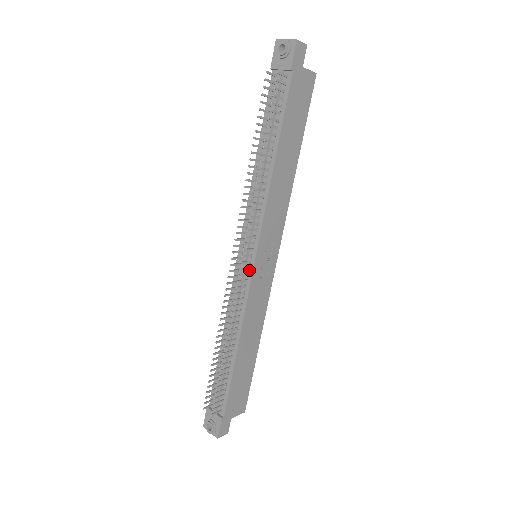
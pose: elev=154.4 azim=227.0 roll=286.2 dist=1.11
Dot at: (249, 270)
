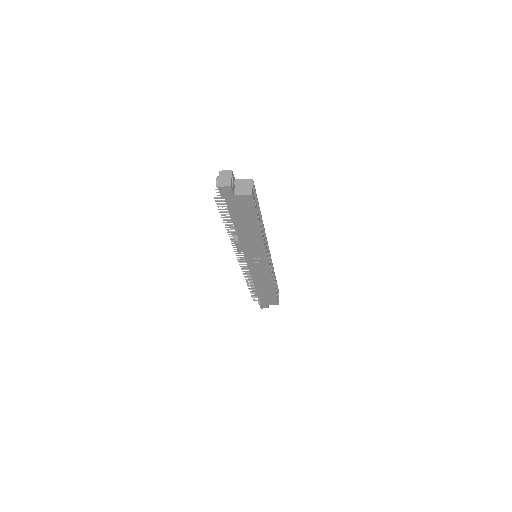
Dot at: occluded
